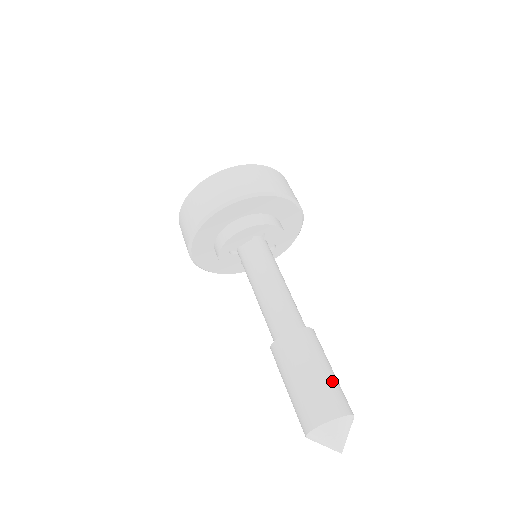
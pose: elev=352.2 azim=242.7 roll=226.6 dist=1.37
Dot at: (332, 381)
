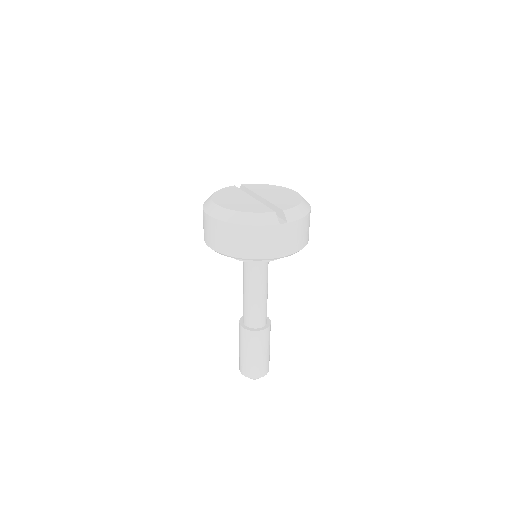
Dot at: (265, 359)
